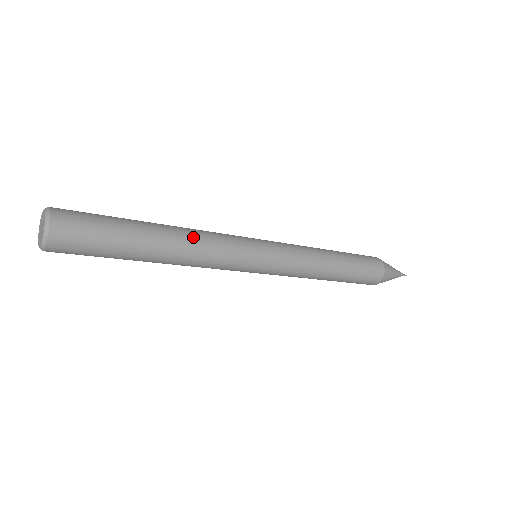
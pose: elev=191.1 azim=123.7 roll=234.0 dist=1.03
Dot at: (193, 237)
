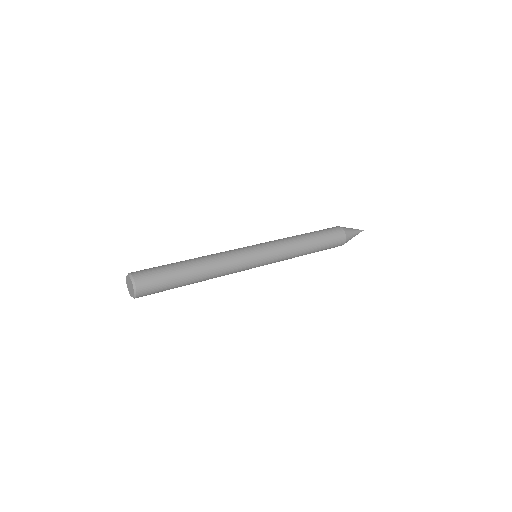
Dot at: (214, 260)
